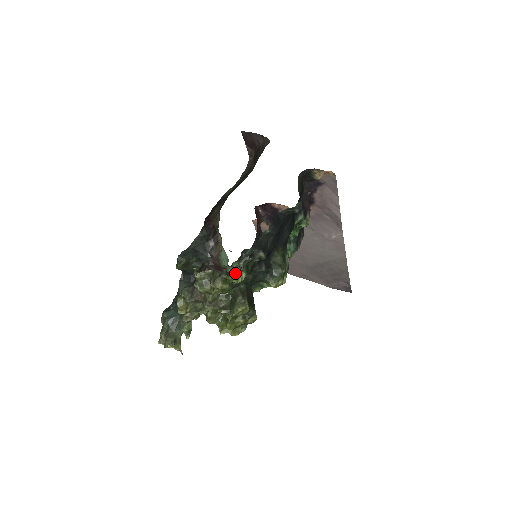
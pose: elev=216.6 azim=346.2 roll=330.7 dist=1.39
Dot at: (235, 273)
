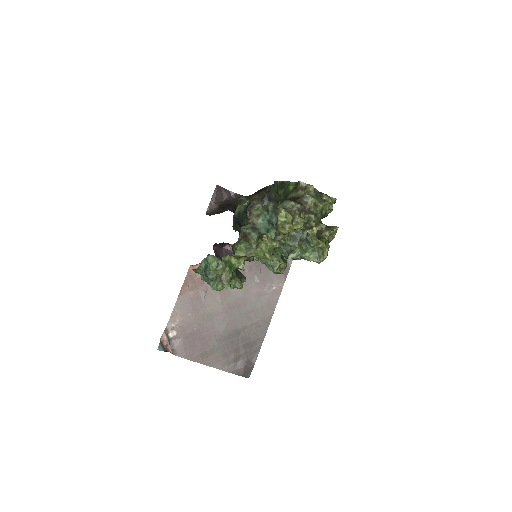
Dot at: occluded
